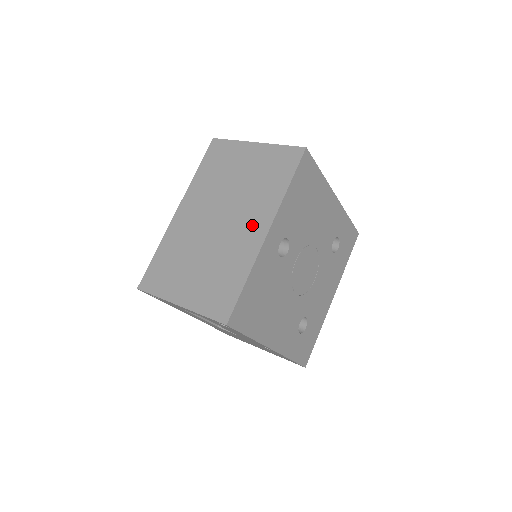
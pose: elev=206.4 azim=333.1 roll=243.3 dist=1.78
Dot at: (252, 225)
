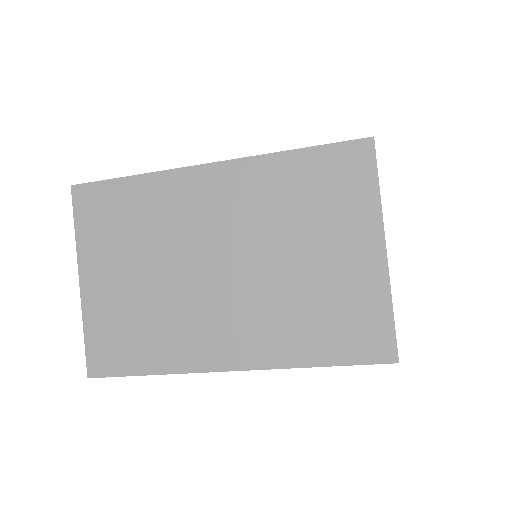
Dot at: (231, 336)
